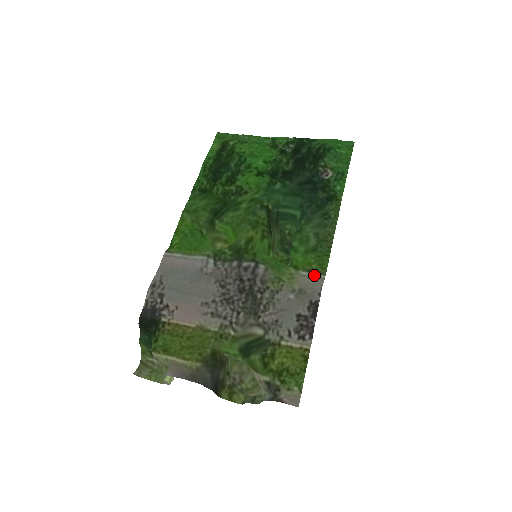
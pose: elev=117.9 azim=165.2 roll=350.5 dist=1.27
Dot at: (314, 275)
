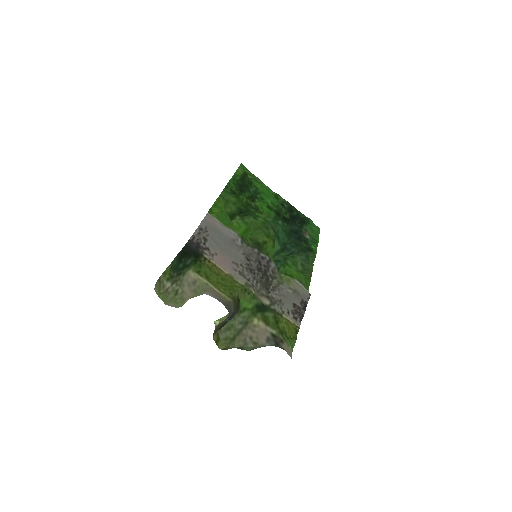
Dot at: (303, 286)
